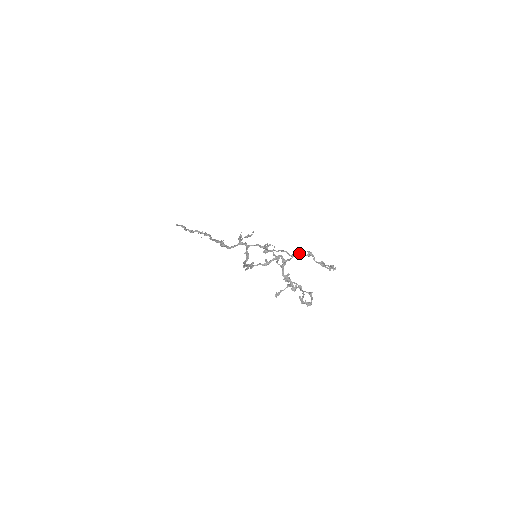
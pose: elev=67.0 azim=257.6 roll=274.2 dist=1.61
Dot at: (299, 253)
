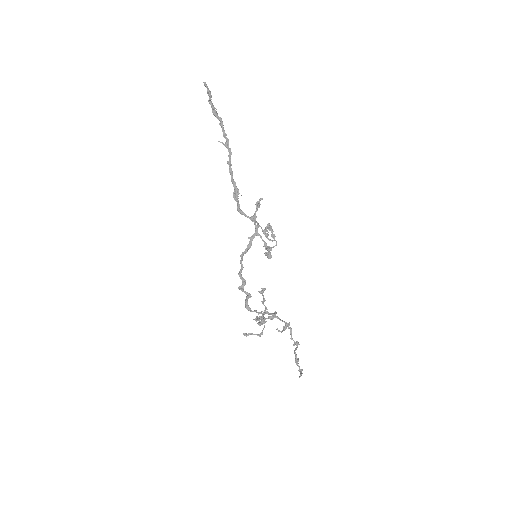
Dot at: (291, 328)
